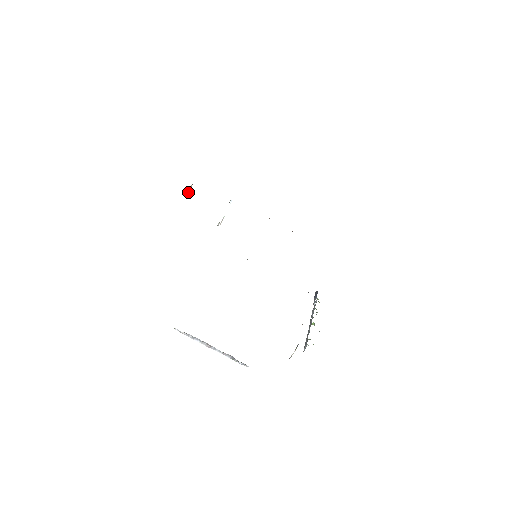
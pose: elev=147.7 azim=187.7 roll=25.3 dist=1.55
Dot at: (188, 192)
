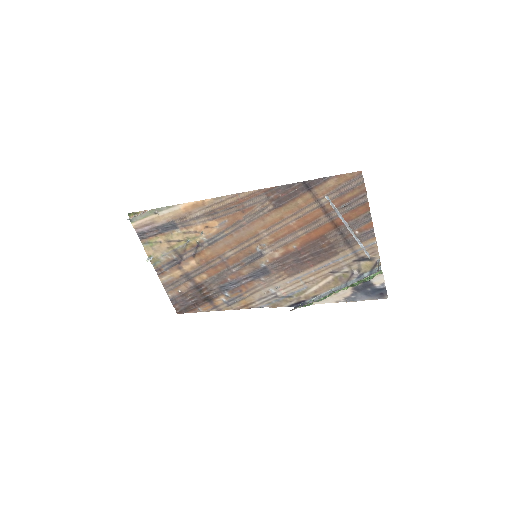
Dot at: (145, 211)
